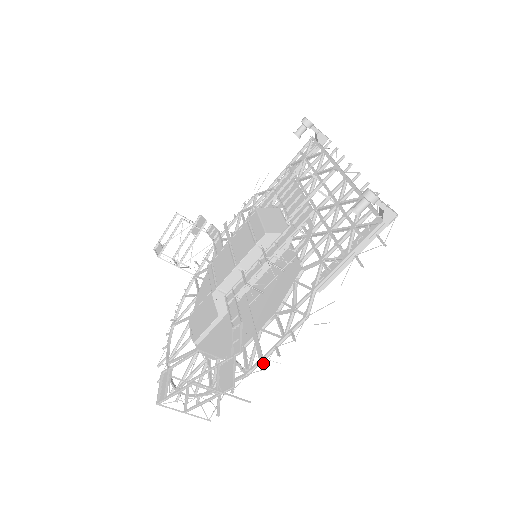
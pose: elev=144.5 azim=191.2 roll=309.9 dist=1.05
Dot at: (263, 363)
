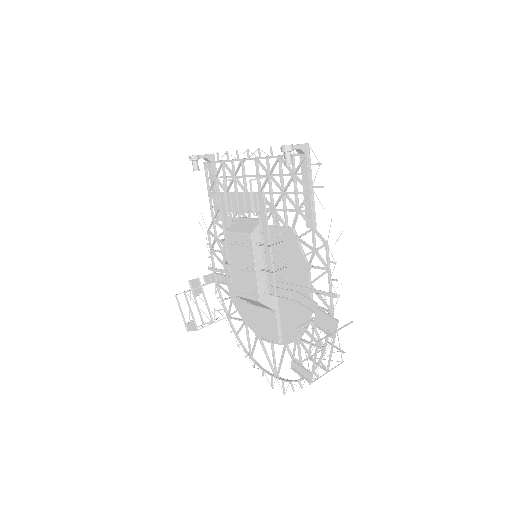
Dot at: (334, 295)
